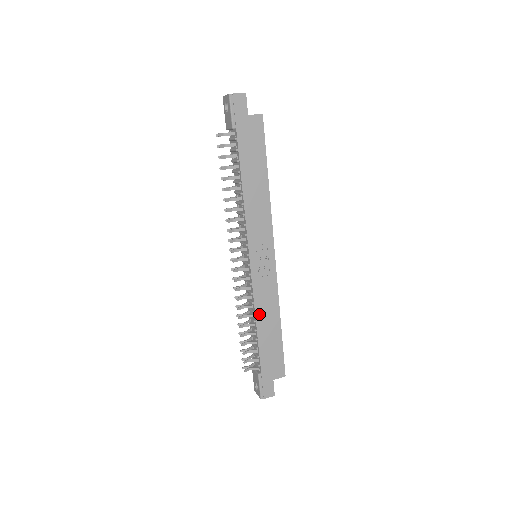
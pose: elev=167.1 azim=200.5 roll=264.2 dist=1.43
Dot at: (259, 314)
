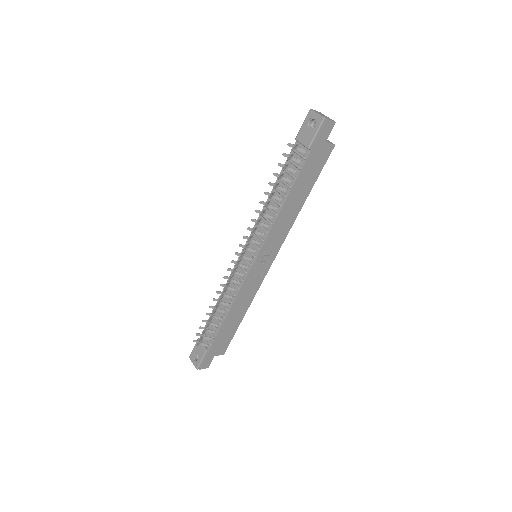
Dot at: (235, 305)
